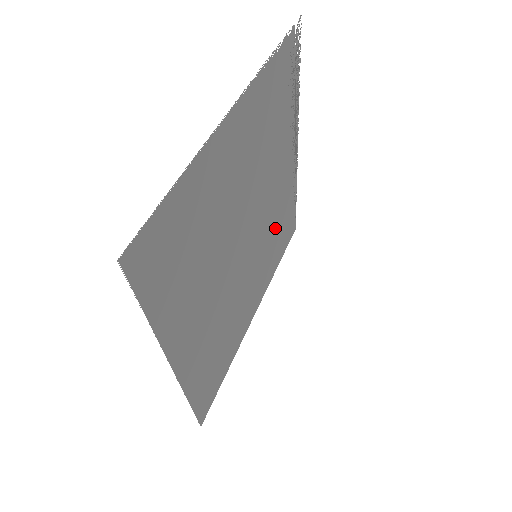
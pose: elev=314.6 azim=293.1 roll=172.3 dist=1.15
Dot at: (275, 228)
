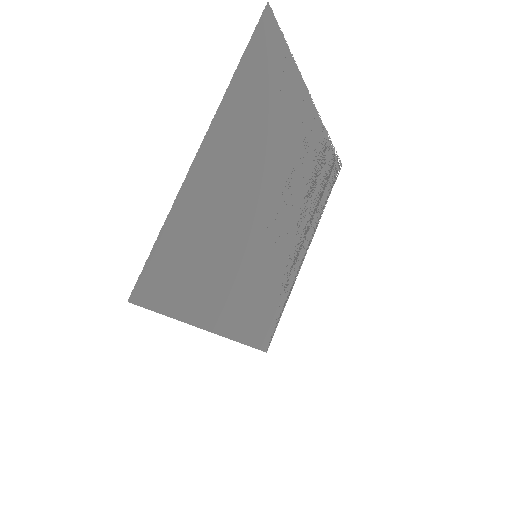
Dot at: (269, 282)
